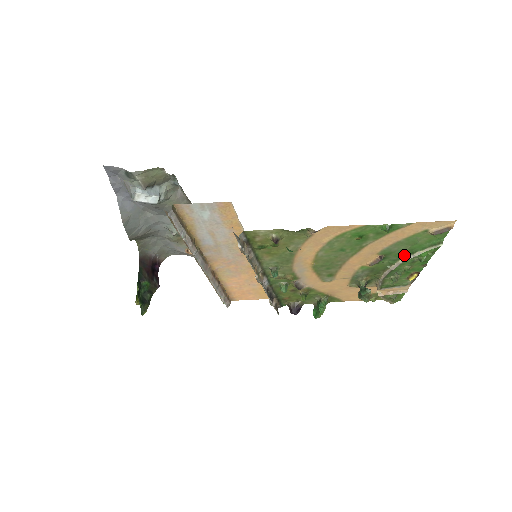
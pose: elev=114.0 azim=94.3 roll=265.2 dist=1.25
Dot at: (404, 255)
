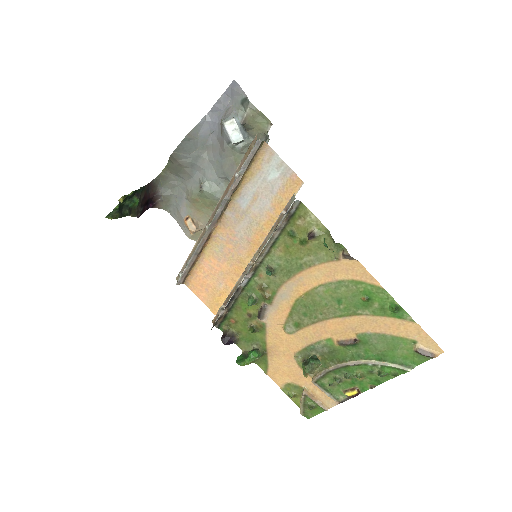
Dot at: (372, 357)
